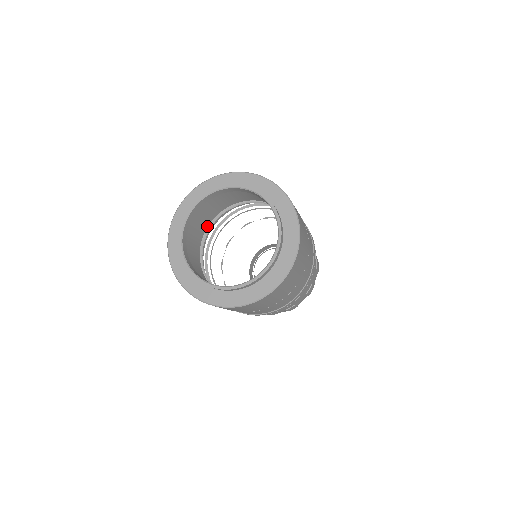
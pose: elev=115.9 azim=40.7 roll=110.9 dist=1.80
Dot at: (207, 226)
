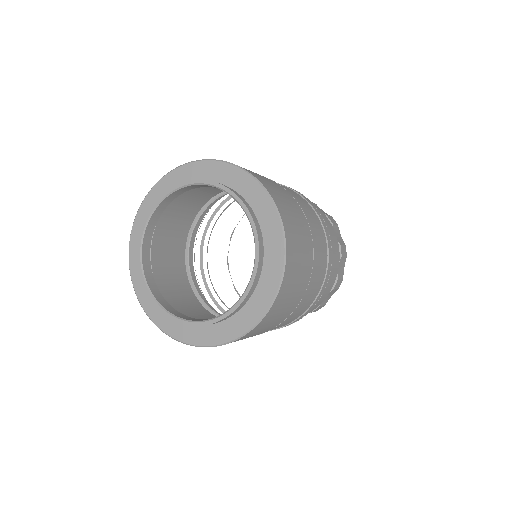
Dot at: (182, 262)
